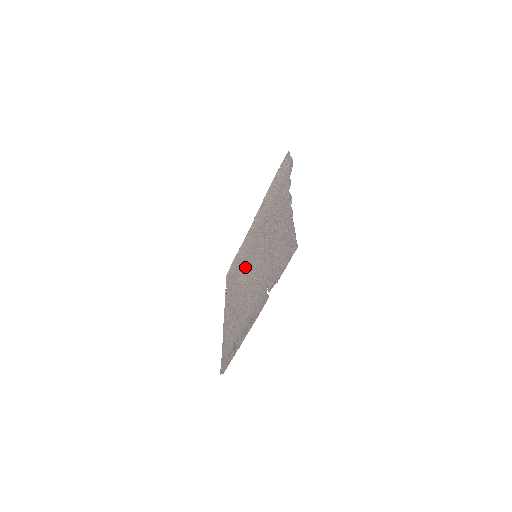
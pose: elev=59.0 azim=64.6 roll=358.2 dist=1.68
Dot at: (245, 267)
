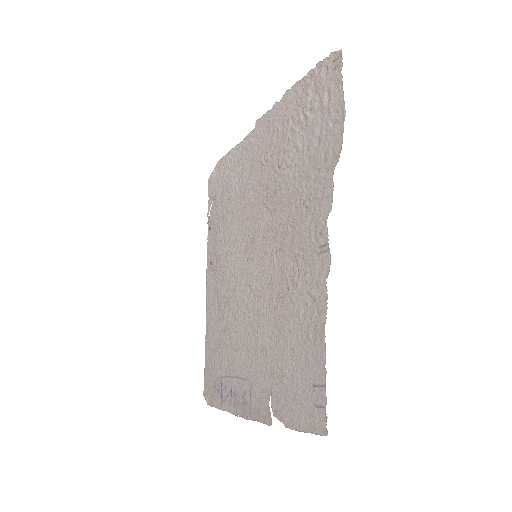
Dot at: (238, 238)
